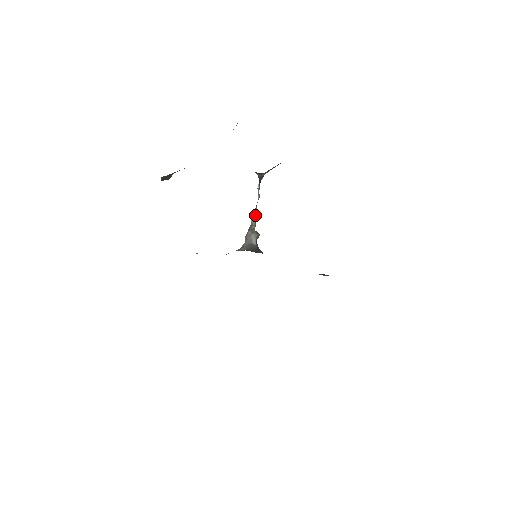
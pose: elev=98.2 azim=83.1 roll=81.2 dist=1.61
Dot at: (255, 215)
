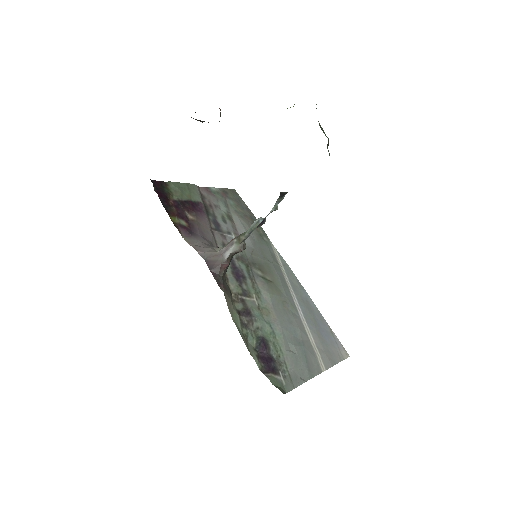
Dot at: (254, 227)
